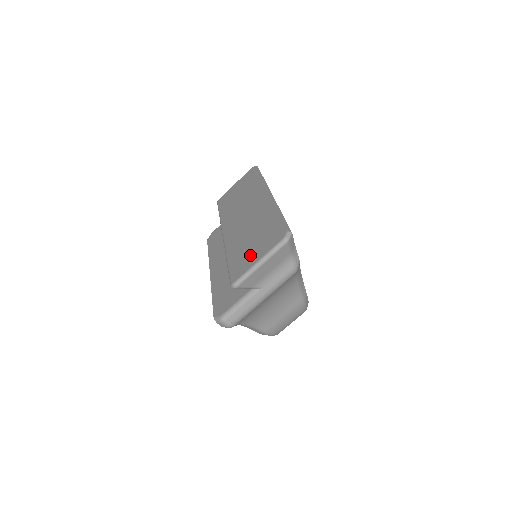
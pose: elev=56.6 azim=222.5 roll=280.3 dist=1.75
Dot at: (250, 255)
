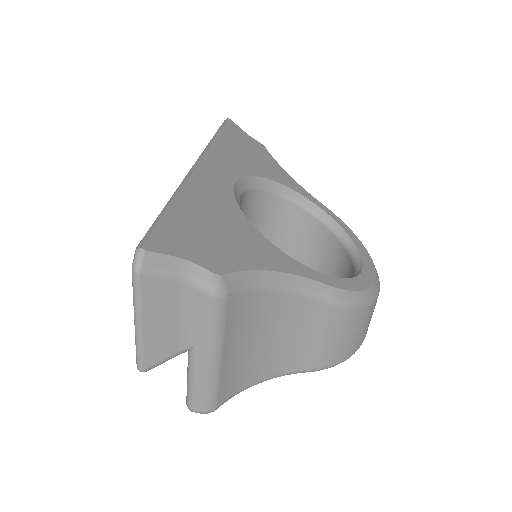
Dot at: occluded
